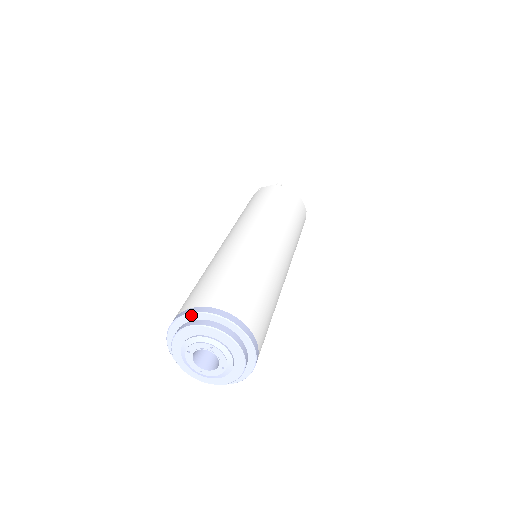
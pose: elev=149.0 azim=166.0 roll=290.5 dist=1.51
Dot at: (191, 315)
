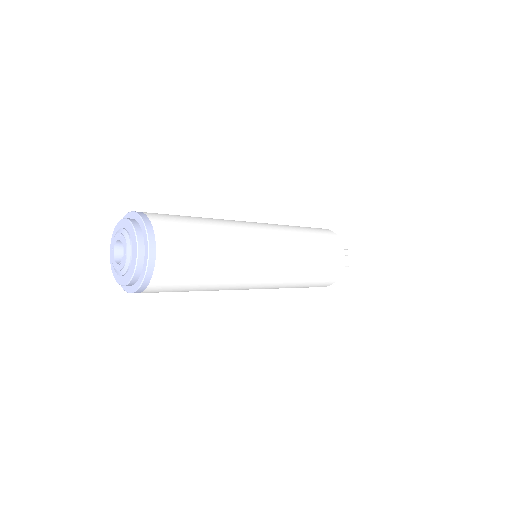
Dot at: occluded
